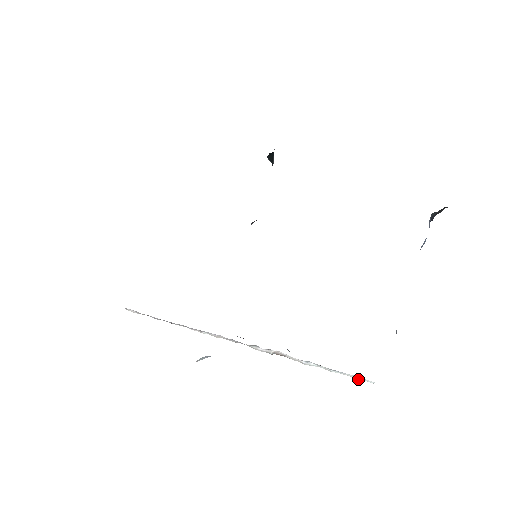
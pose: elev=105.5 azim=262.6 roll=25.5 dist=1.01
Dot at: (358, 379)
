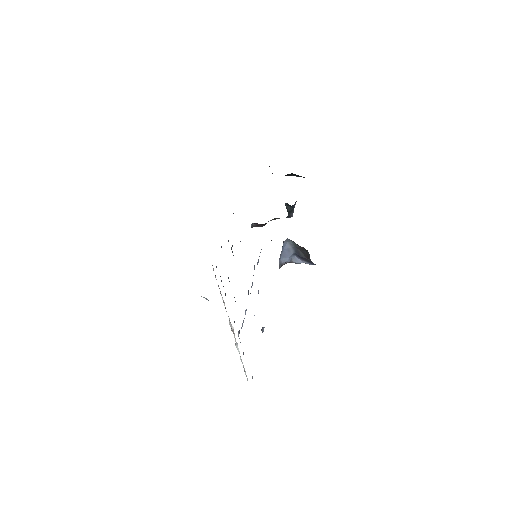
Dot at: (245, 373)
